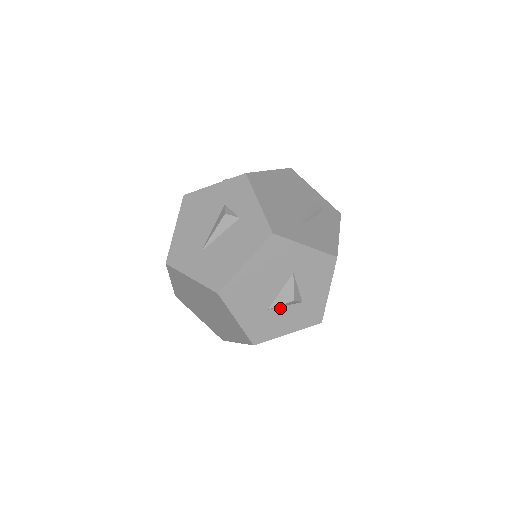
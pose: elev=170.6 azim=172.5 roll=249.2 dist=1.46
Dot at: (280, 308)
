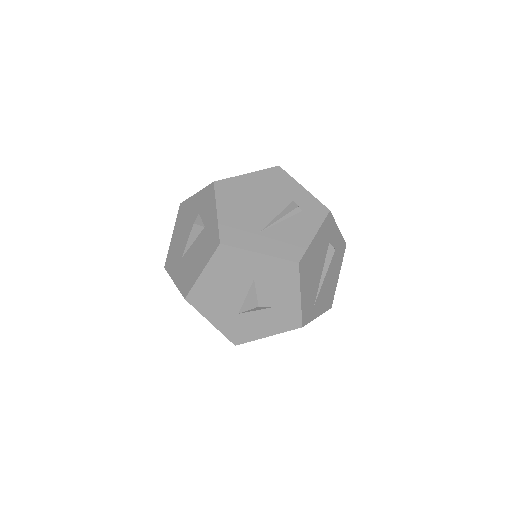
Dot at: (251, 312)
